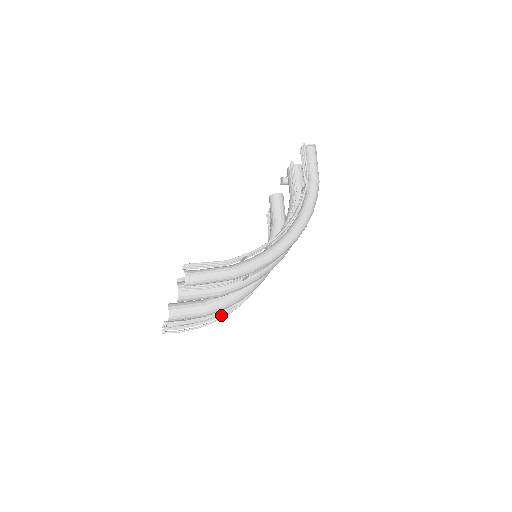
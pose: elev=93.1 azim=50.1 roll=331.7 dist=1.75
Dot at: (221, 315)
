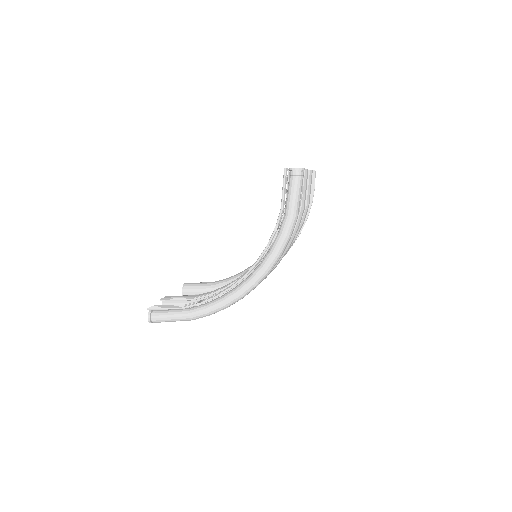
Dot at: occluded
